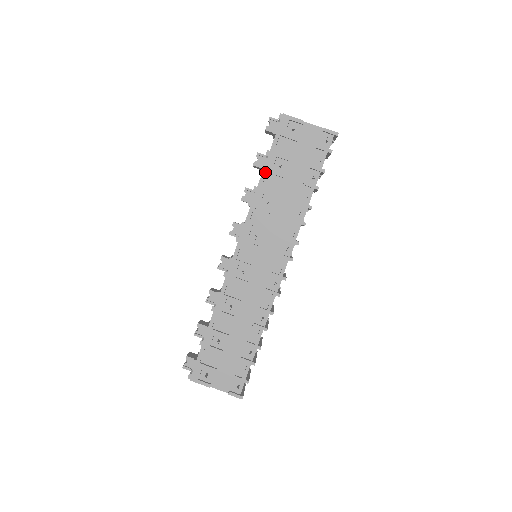
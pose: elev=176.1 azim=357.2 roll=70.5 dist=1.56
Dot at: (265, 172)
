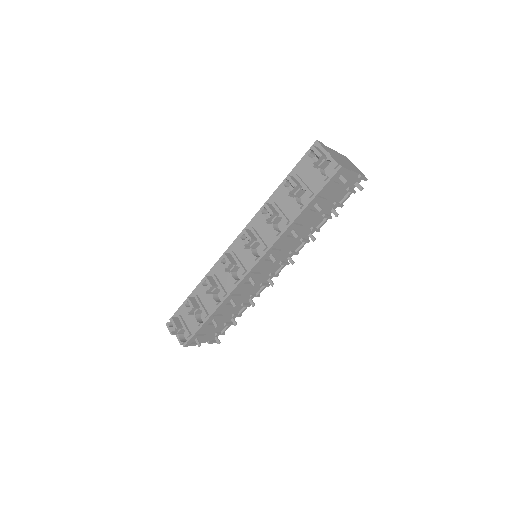
Dot at: (303, 212)
